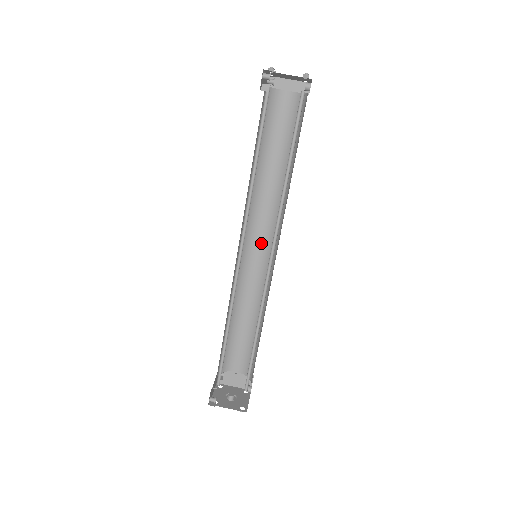
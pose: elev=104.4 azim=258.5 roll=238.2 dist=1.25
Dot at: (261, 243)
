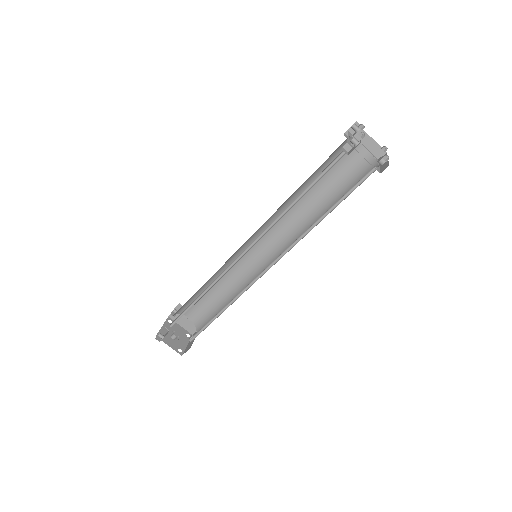
Dot at: (266, 244)
